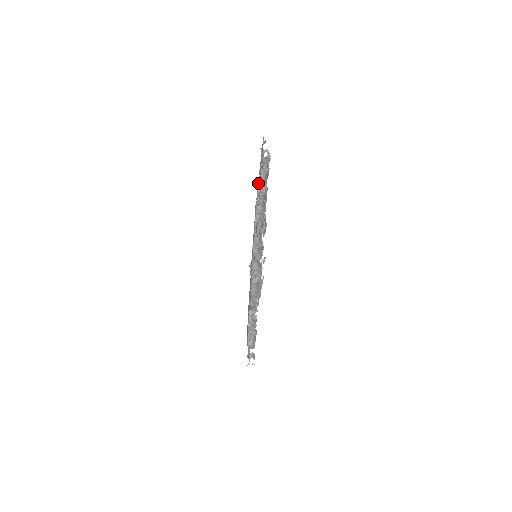
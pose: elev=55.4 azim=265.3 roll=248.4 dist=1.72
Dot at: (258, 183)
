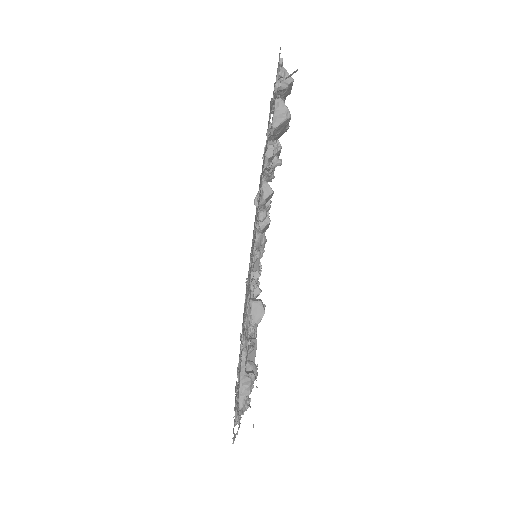
Dot at: occluded
